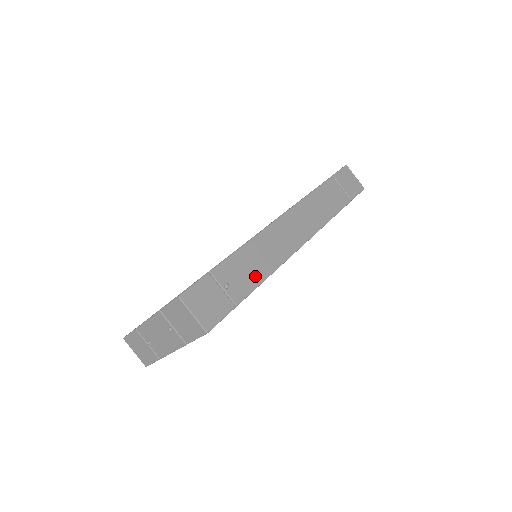
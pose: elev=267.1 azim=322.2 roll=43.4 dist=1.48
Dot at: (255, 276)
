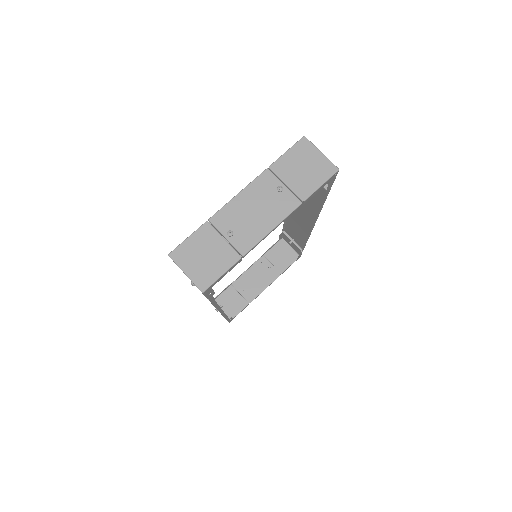
Dot at: (318, 196)
